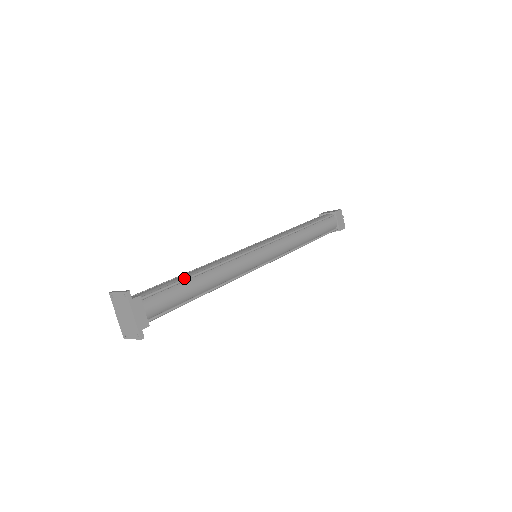
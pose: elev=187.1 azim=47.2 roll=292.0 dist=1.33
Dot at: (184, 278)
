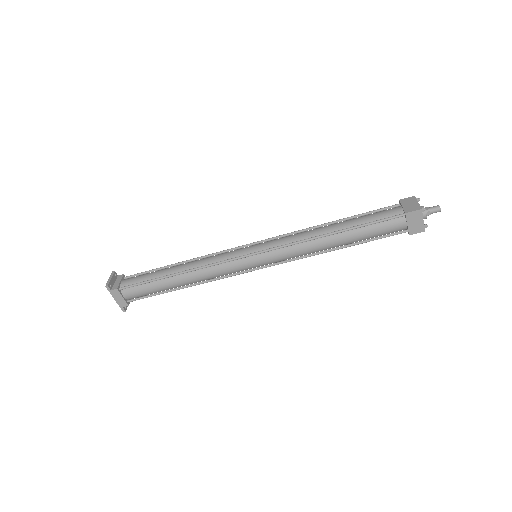
Dot at: (158, 278)
